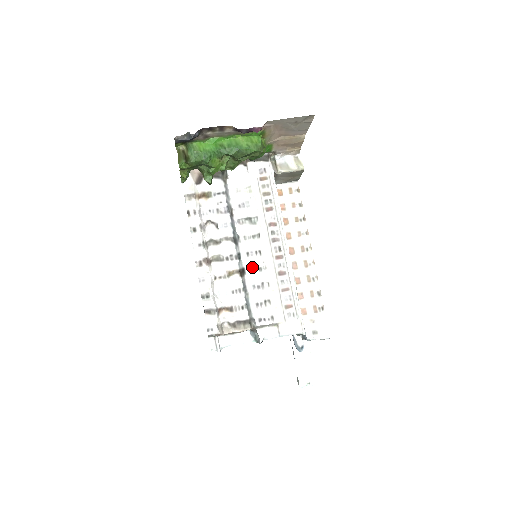
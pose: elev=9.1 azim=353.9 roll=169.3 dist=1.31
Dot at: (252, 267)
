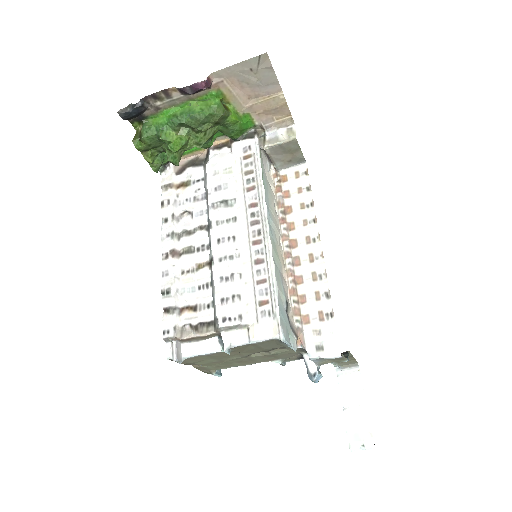
Dot at: (221, 255)
